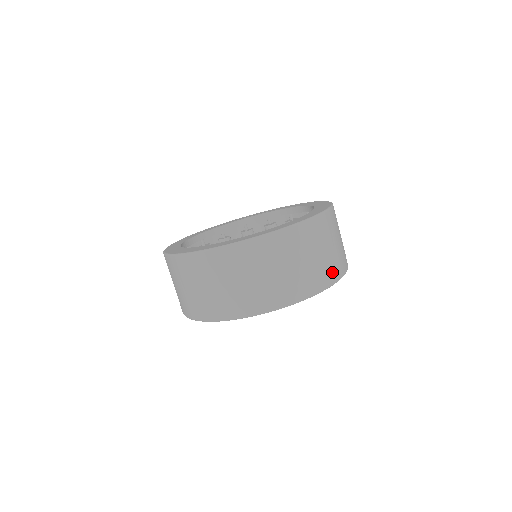
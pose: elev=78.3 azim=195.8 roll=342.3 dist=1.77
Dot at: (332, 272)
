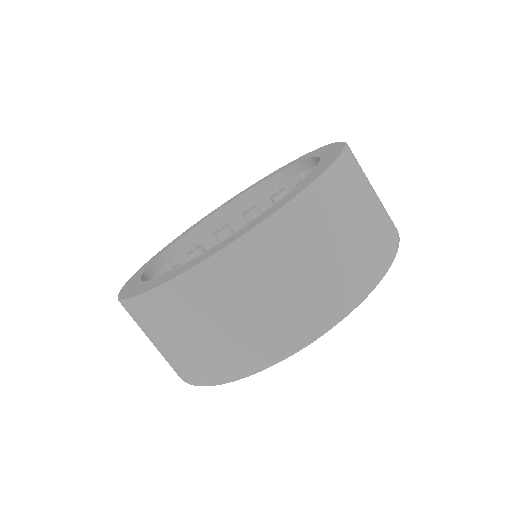
Dot at: (321, 311)
